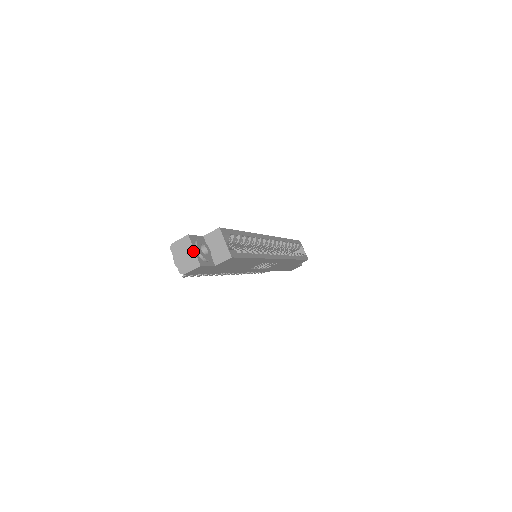
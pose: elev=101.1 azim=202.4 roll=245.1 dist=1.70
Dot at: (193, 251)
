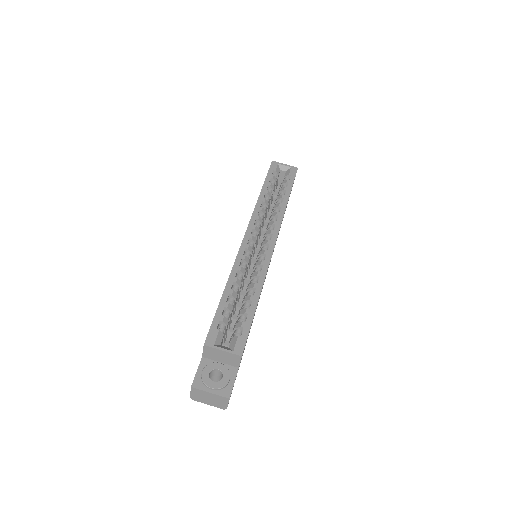
Dot at: (210, 394)
